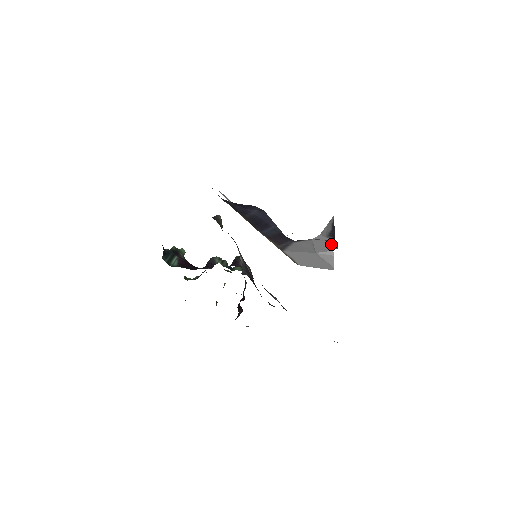
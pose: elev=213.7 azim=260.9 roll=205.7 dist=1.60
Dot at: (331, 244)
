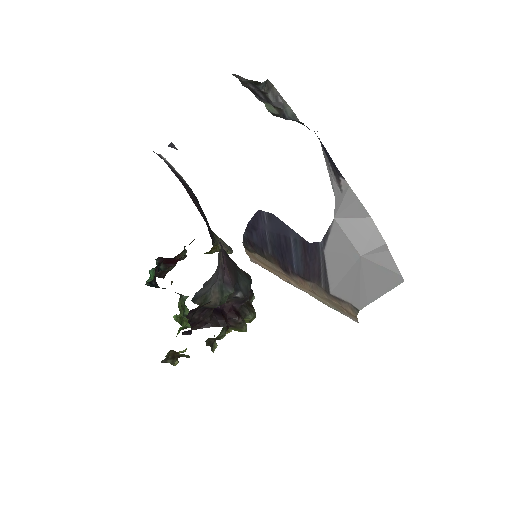
Dot at: (373, 226)
